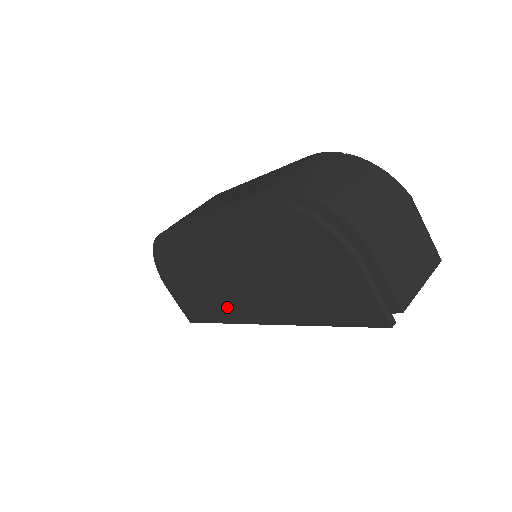
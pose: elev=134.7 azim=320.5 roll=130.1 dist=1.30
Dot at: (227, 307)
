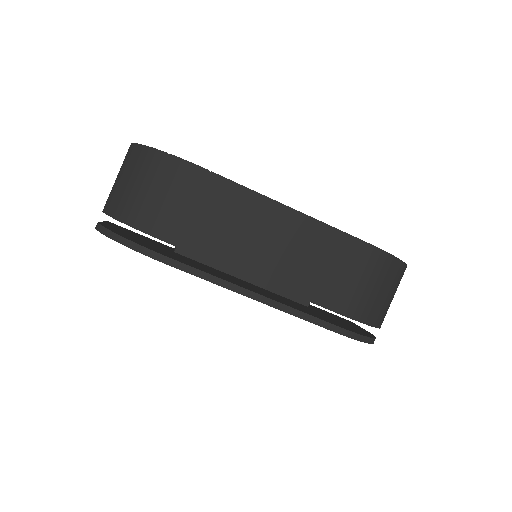
Dot at: occluded
